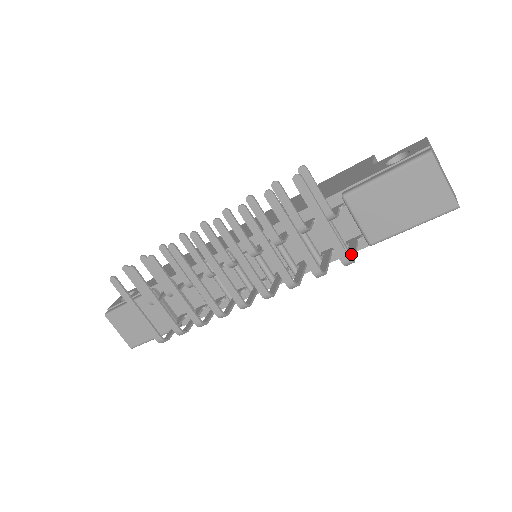
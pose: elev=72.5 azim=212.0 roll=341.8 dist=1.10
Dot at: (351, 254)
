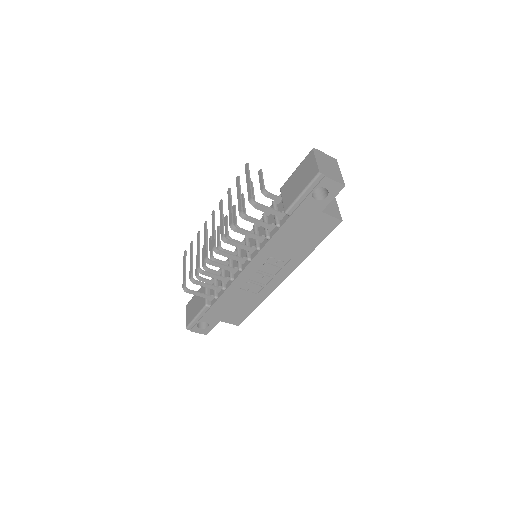
Dot at: (263, 207)
